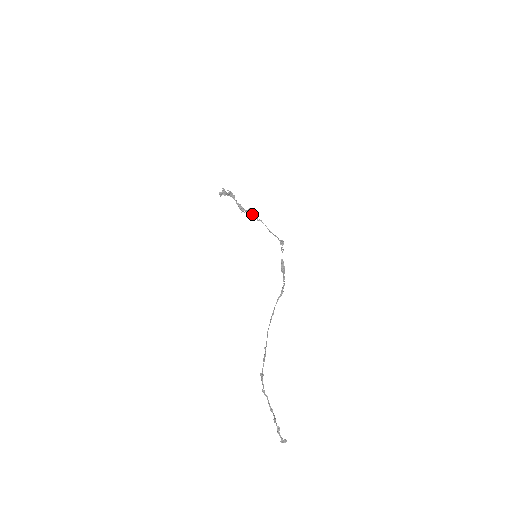
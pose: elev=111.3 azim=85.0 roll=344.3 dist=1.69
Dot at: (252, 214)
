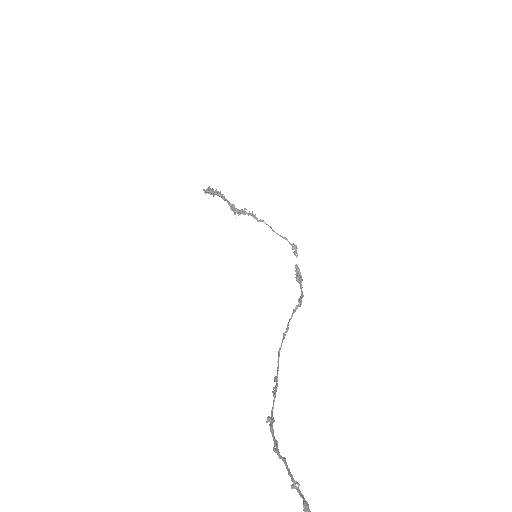
Dot at: (250, 214)
